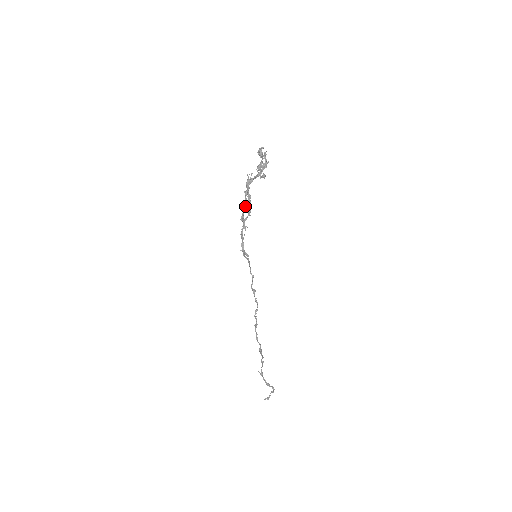
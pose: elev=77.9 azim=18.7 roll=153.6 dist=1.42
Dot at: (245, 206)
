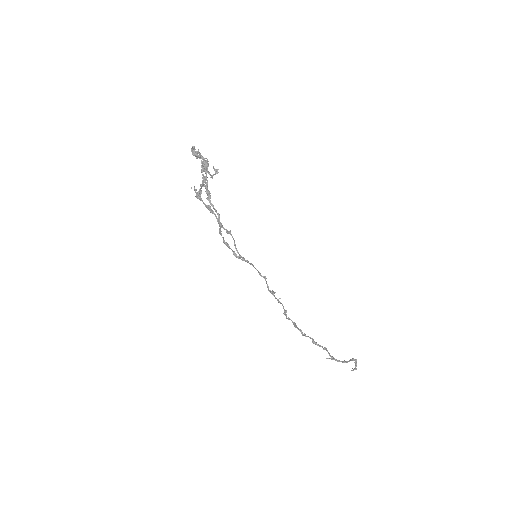
Dot at: (216, 212)
